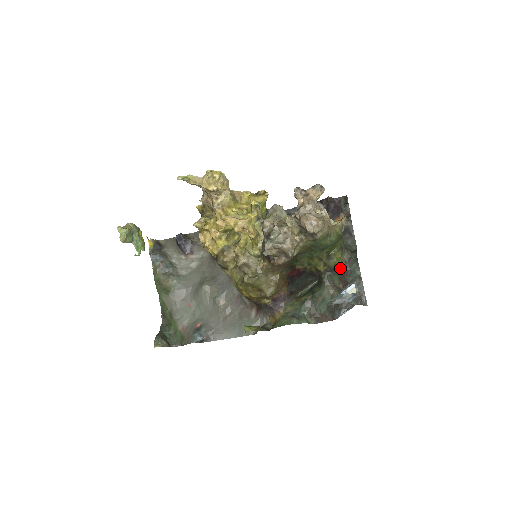
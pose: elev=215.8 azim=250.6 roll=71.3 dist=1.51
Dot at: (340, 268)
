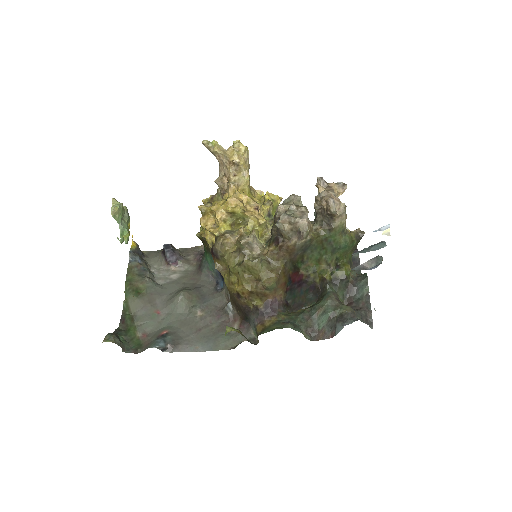
Dot at: (347, 282)
